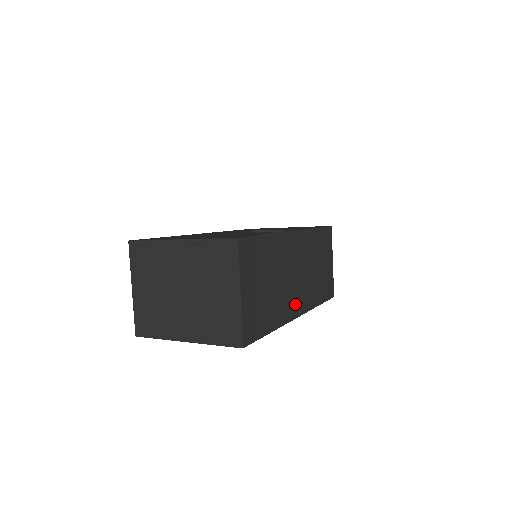
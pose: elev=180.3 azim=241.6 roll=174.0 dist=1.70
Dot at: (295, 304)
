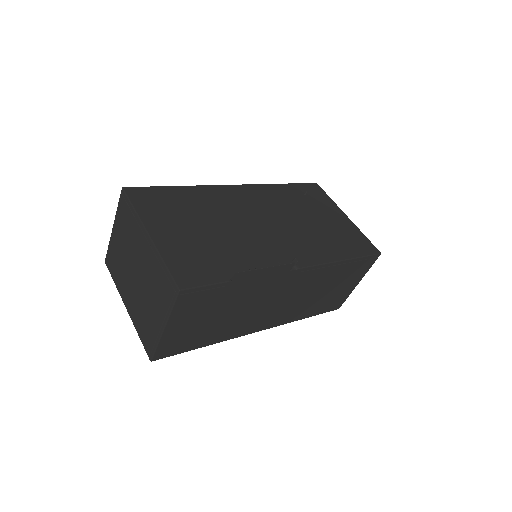
Dot at: (260, 323)
